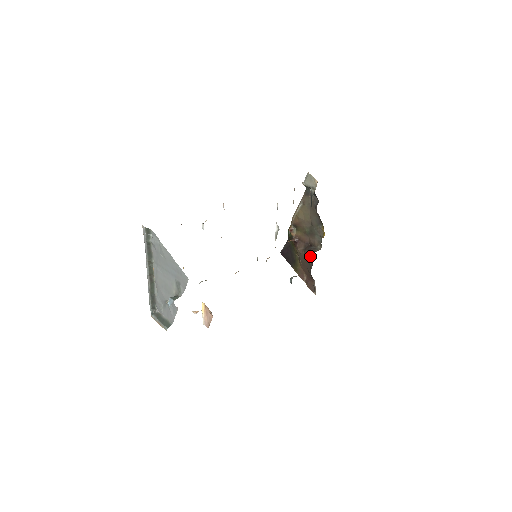
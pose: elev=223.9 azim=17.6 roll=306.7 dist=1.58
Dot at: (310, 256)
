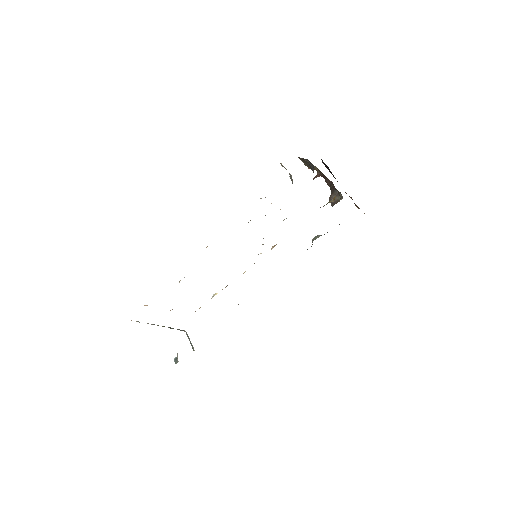
Dot at: occluded
